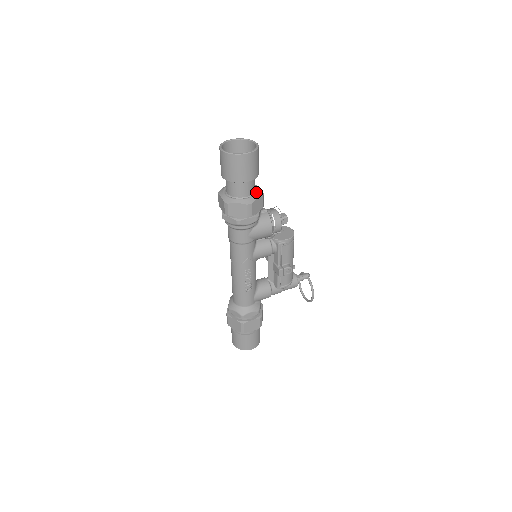
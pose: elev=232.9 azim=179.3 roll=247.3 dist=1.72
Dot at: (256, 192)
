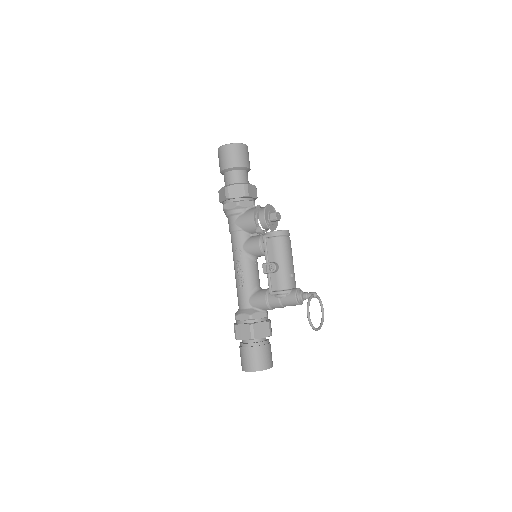
Dot at: (241, 183)
